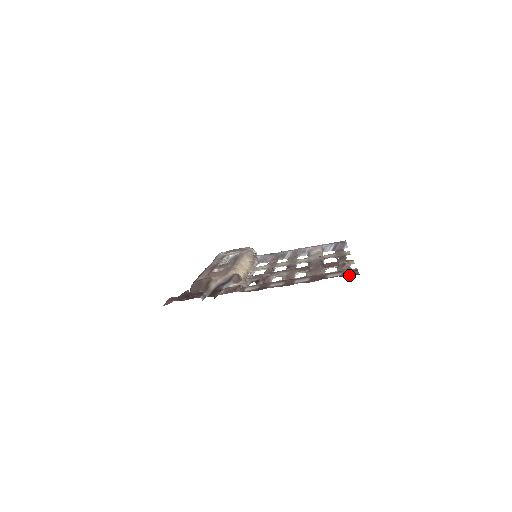
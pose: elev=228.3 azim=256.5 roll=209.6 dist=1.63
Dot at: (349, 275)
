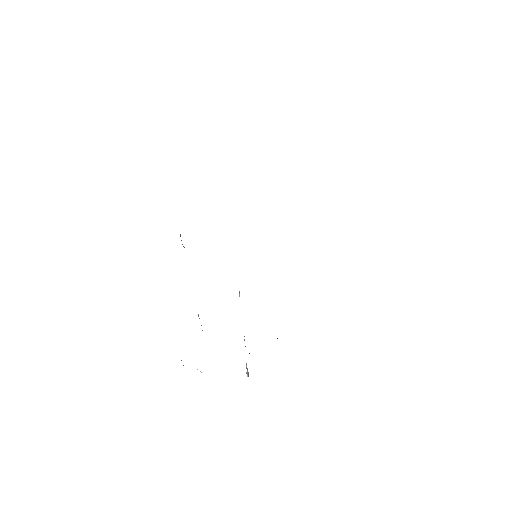
Dot at: occluded
